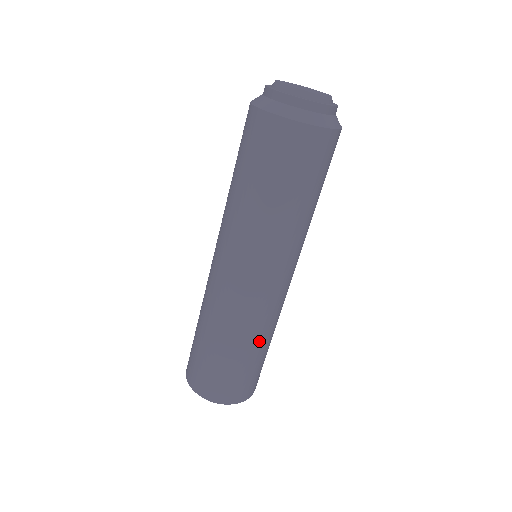
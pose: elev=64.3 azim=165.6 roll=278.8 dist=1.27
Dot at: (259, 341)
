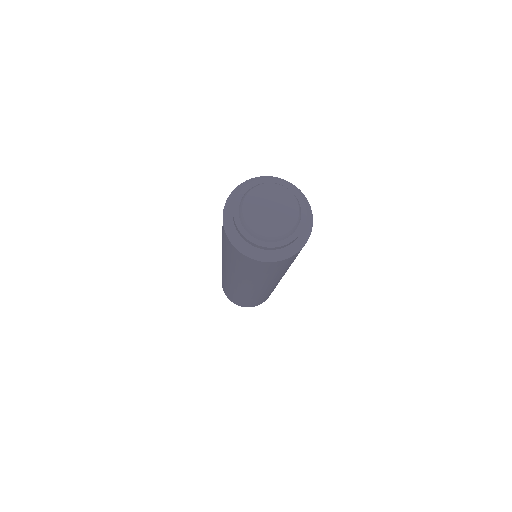
Dot at: occluded
